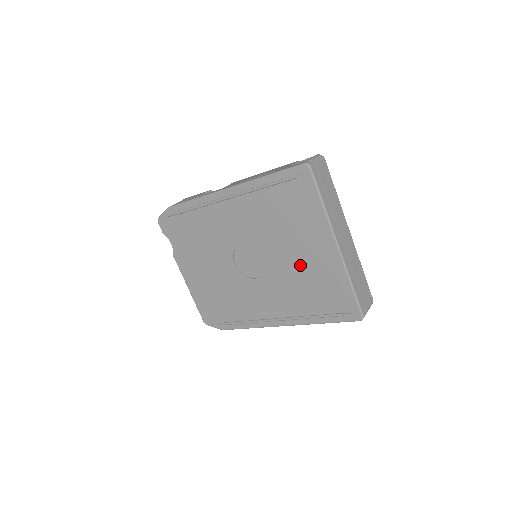
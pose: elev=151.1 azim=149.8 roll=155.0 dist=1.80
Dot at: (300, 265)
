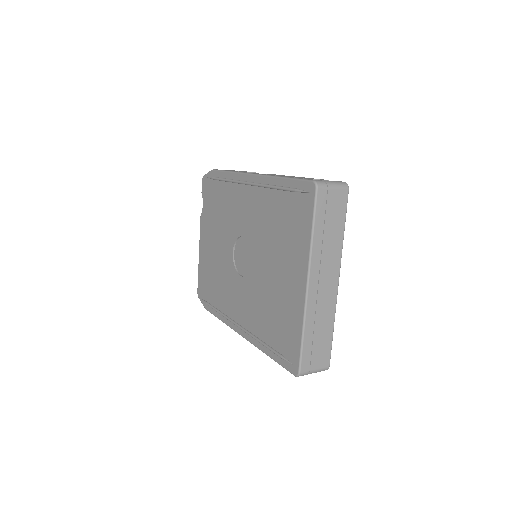
Dot at: (274, 285)
